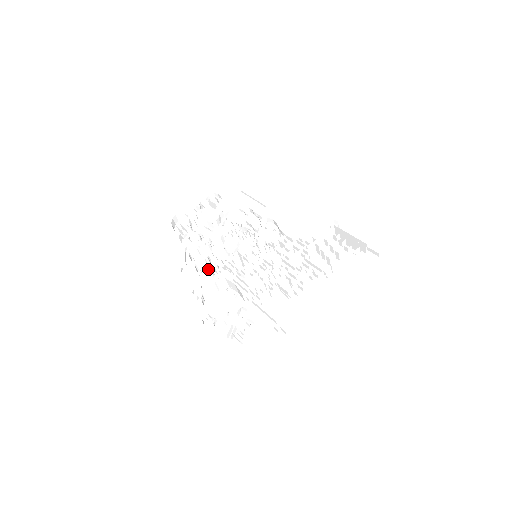
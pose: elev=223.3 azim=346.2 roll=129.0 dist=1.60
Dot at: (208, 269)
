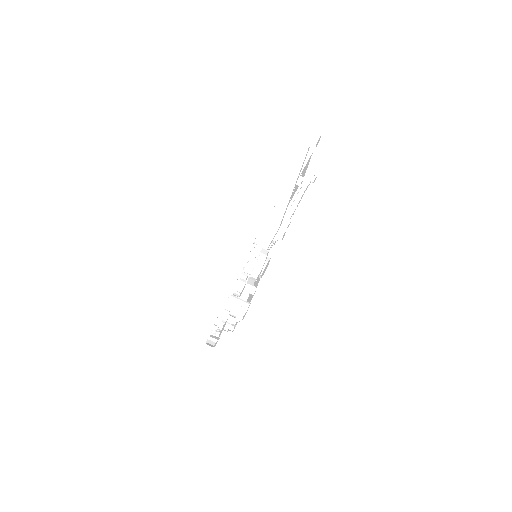
Dot at: occluded
